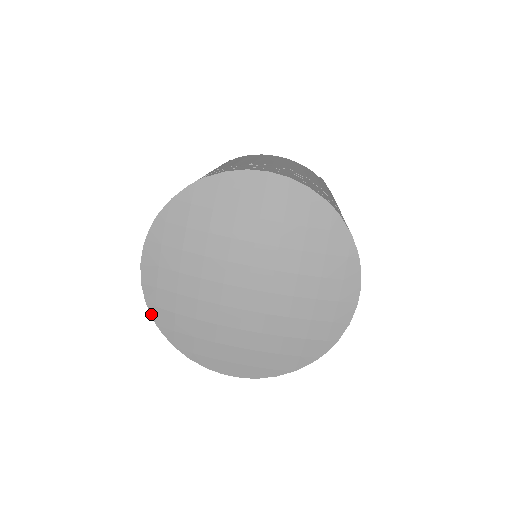
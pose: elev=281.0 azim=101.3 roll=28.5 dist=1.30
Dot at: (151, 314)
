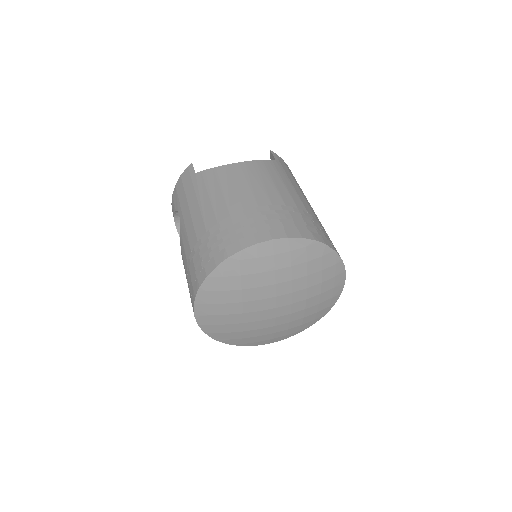
Dot at: (210, 336)
